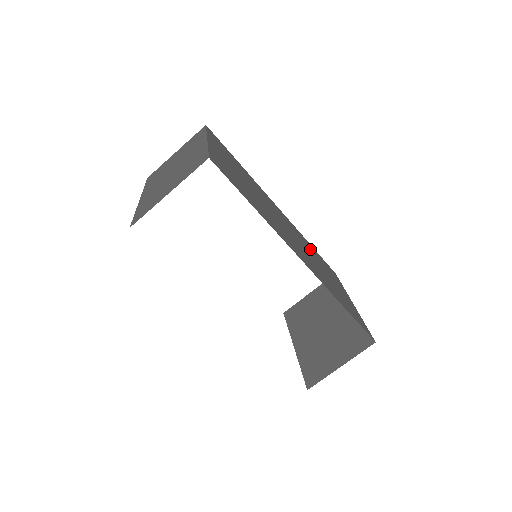
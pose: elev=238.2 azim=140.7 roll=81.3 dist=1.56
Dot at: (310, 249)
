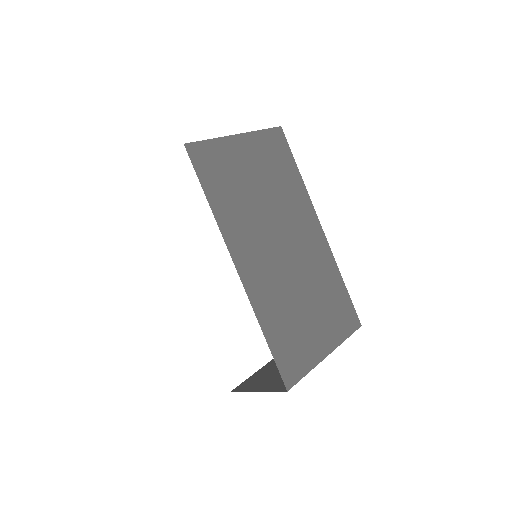
Dot at: (323, 281)
